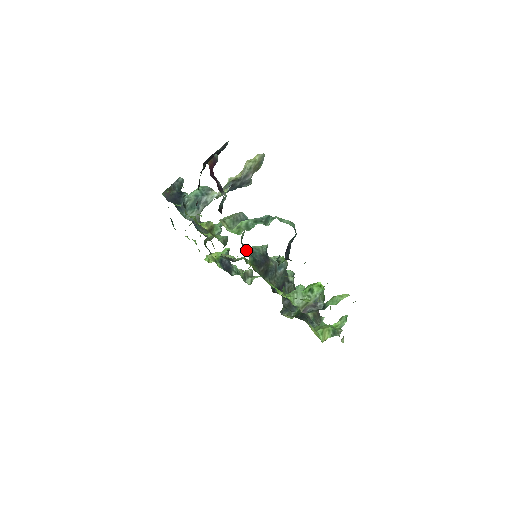
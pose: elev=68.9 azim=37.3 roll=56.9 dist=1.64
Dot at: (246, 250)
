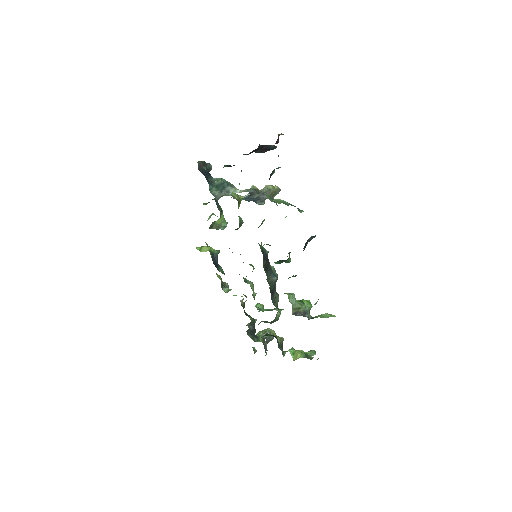
Dot at: occluded
